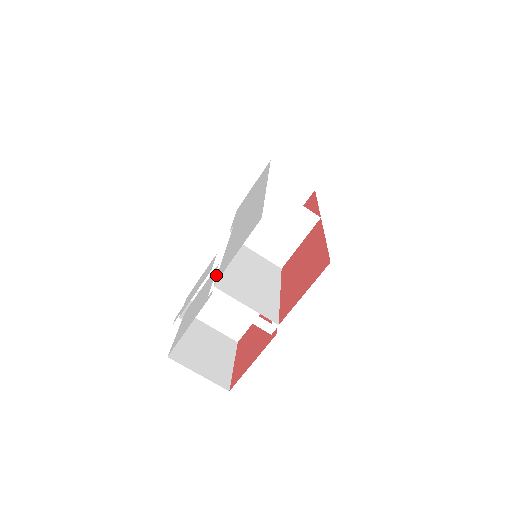
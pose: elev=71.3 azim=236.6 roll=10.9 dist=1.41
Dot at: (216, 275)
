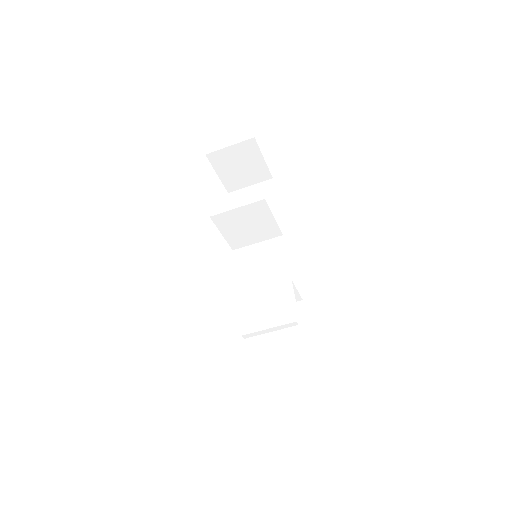
Dot at: occluded
